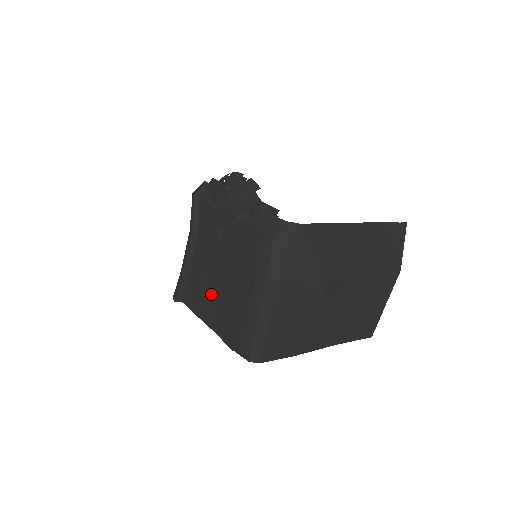
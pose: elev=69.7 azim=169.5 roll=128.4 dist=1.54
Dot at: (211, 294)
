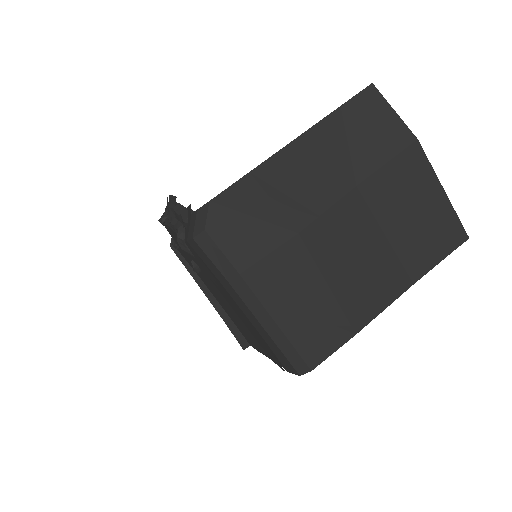
Dot at: (242, 325)
